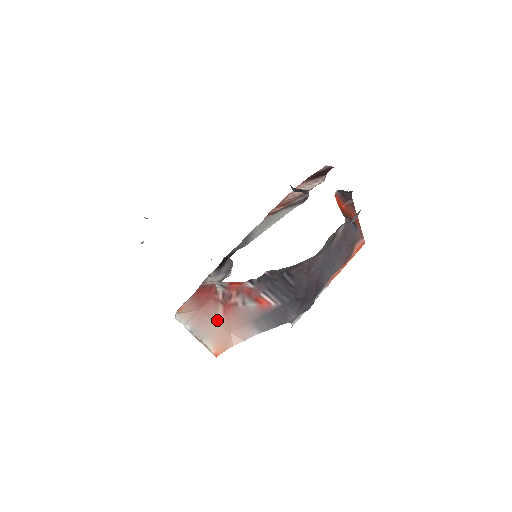
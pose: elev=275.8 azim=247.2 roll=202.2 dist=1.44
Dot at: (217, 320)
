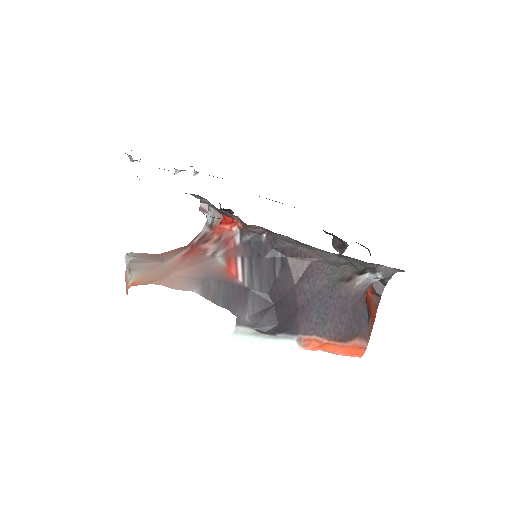
Dot at: (169, 260)
